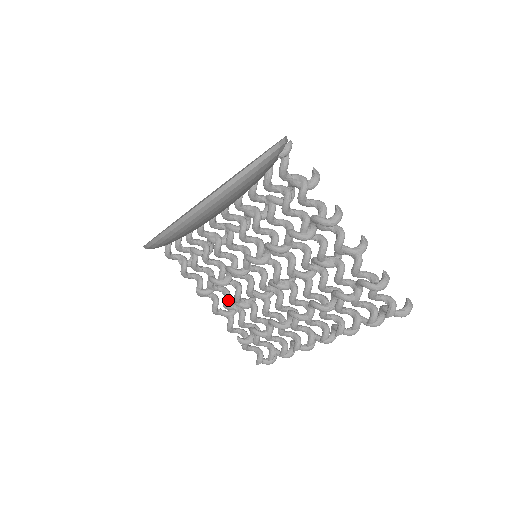
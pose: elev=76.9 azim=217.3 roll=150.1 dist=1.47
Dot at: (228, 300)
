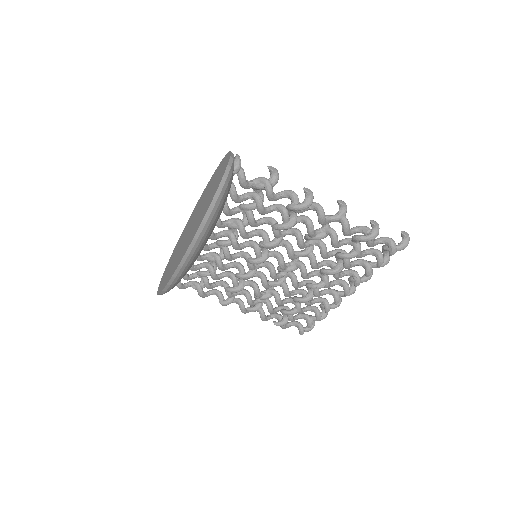
Dot at: (251, 299)
